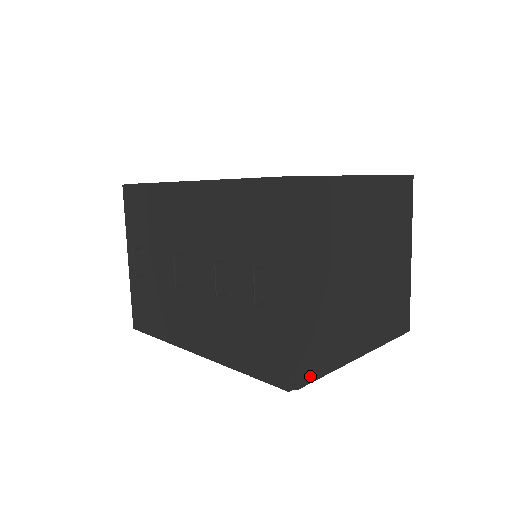
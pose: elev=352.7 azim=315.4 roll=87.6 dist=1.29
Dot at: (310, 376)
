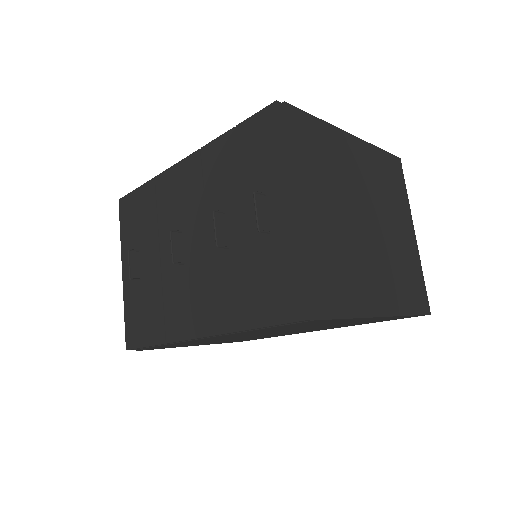
Dot at: (328, 311)
